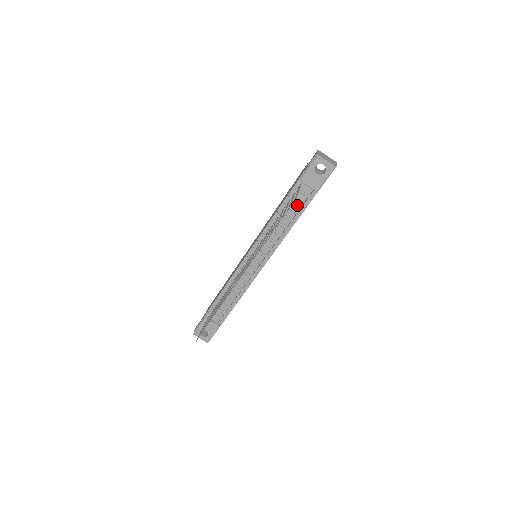
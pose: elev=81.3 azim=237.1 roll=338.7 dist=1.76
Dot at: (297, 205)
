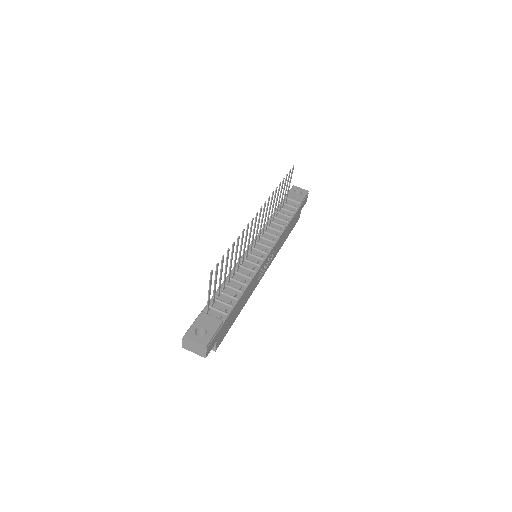
Dot at: (287, 213)
